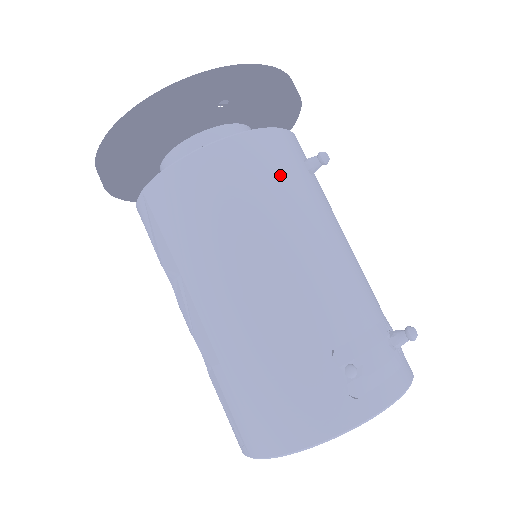
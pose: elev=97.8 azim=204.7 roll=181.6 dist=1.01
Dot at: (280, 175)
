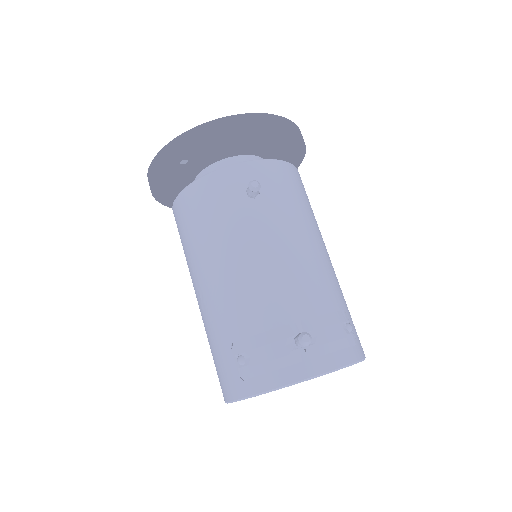
Dot at: (215, 210)
